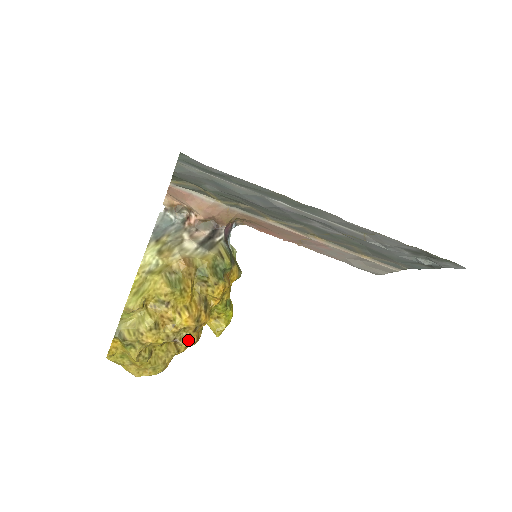
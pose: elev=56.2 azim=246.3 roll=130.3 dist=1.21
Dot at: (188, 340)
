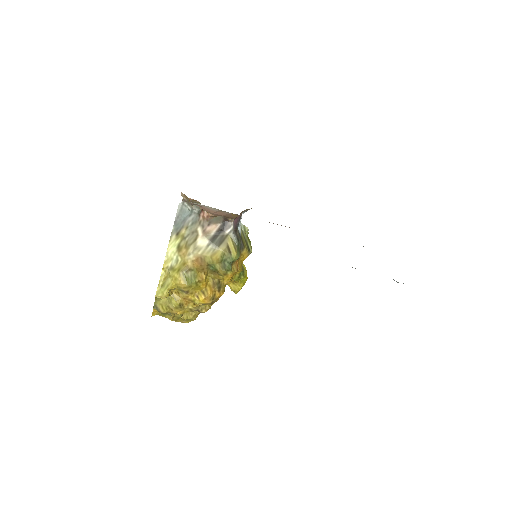
Dot at: occluded
